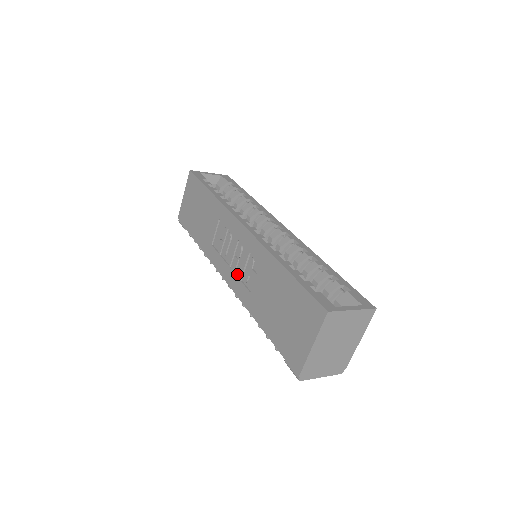
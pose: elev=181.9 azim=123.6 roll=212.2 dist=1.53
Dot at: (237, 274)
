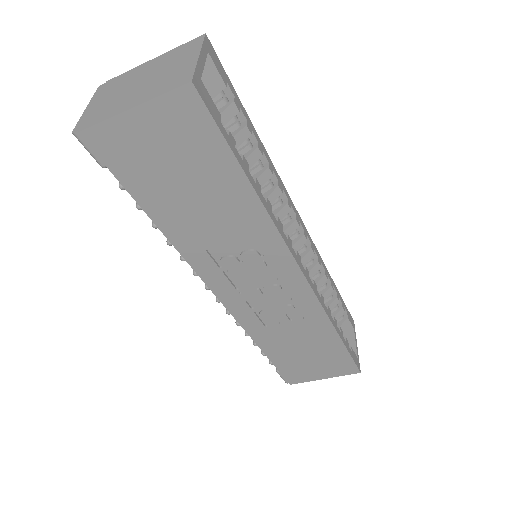
Dot at: (249, 302)
